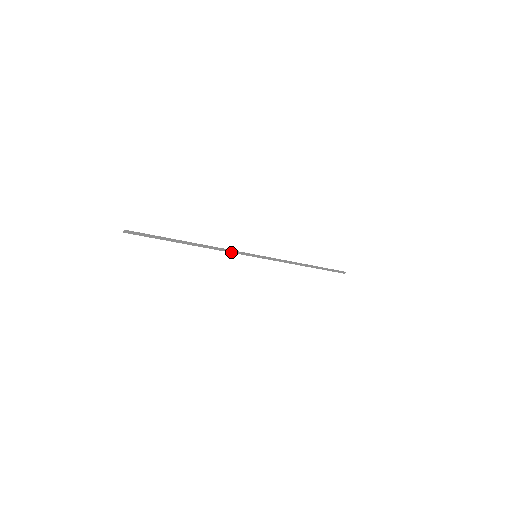
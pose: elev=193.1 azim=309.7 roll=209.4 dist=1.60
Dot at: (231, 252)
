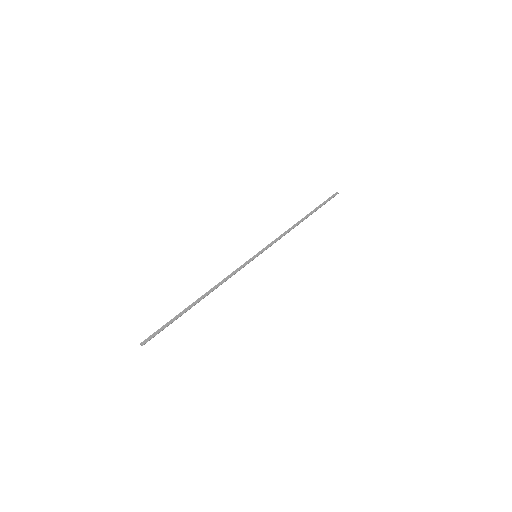
Dot at: (233, 272)
